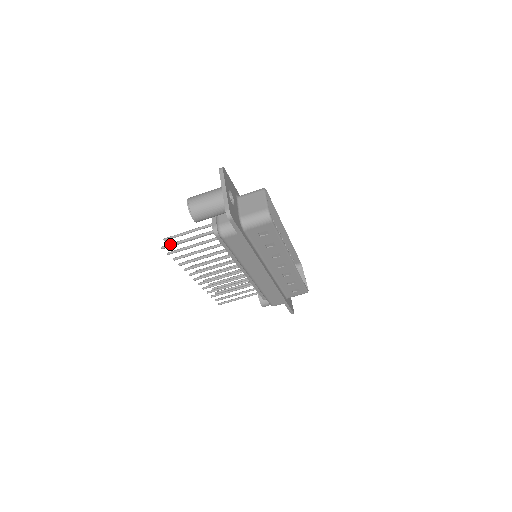
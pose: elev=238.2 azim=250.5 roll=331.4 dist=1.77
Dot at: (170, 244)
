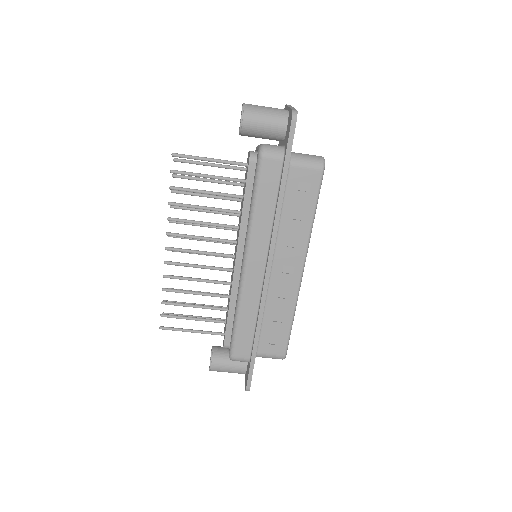
Dot at: occluded
